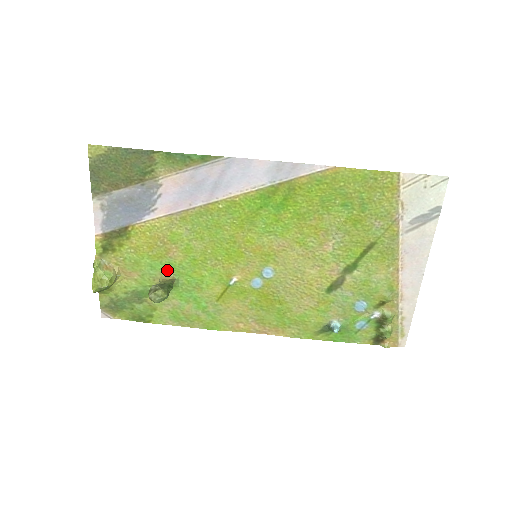
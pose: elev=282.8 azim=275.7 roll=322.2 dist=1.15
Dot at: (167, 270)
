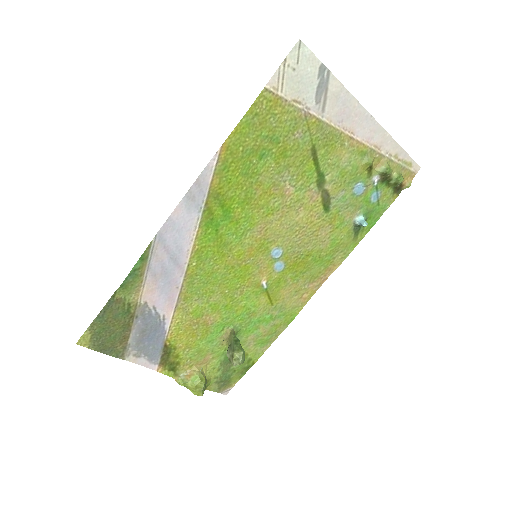
Dot at: (221, 331)
